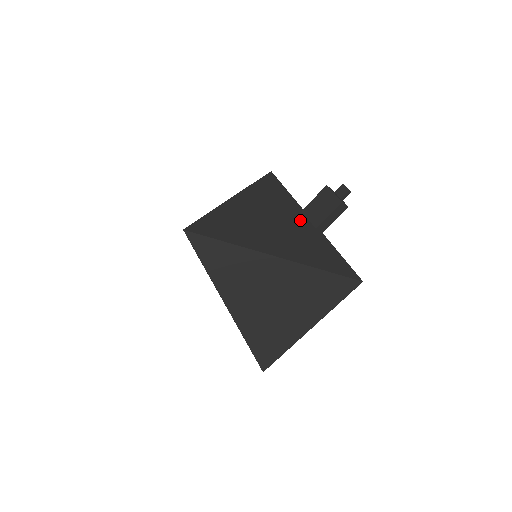
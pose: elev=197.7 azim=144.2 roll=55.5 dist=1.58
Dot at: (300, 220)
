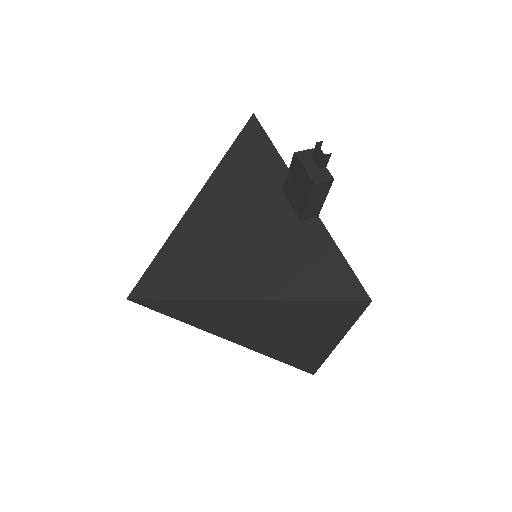
Dot at: (285, 204)
